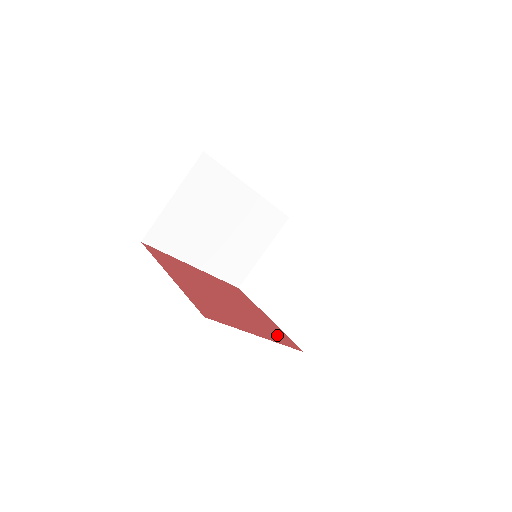
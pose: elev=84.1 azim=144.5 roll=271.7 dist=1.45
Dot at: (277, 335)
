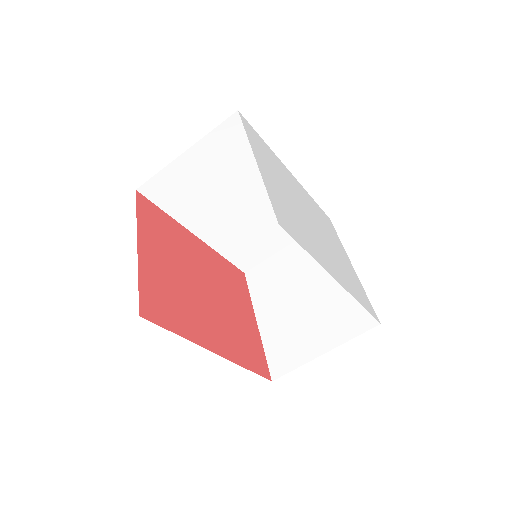
Dot at: (247, 351)
